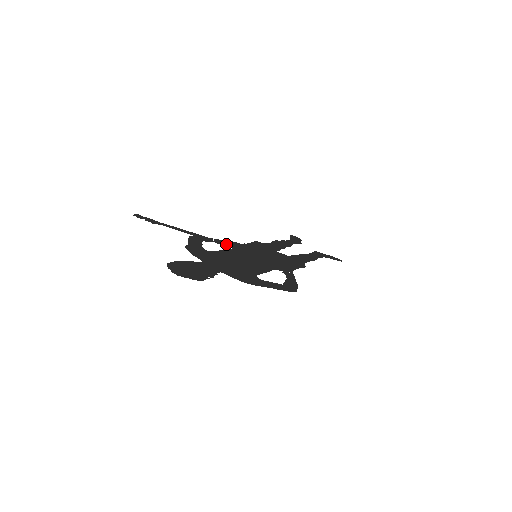
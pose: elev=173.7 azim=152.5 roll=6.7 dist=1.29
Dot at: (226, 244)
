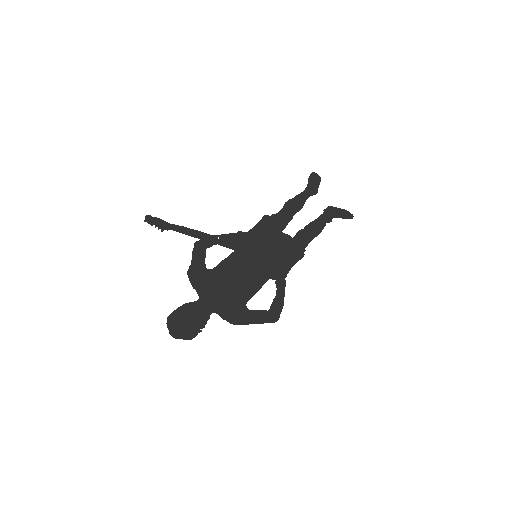
Dot at: (230, 243)
